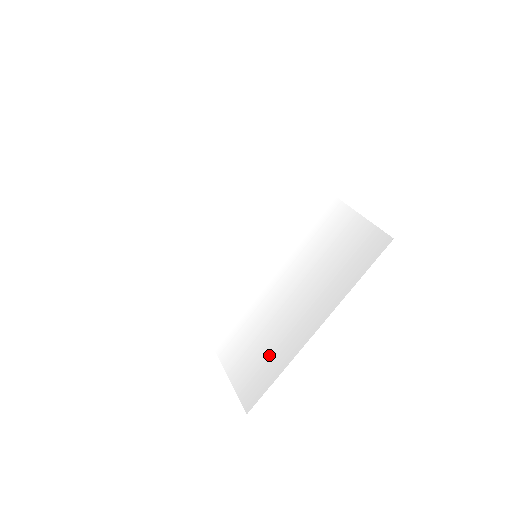
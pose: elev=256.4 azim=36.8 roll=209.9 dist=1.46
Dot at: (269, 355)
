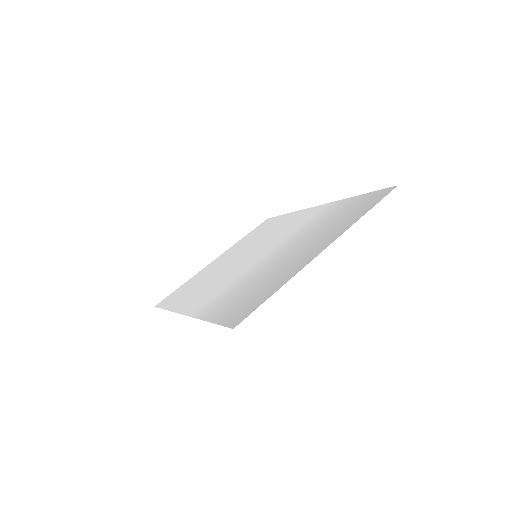
Dot at: (267, 286)
